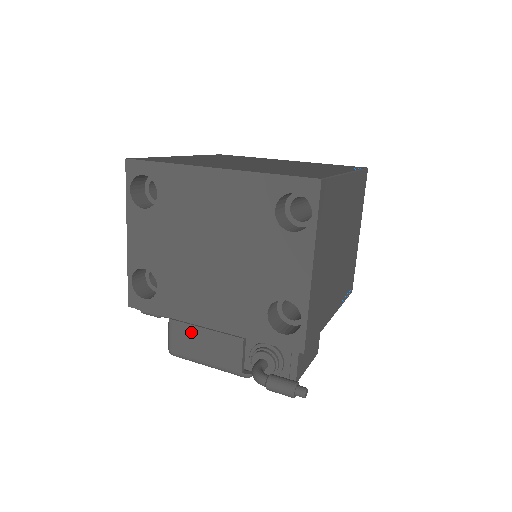
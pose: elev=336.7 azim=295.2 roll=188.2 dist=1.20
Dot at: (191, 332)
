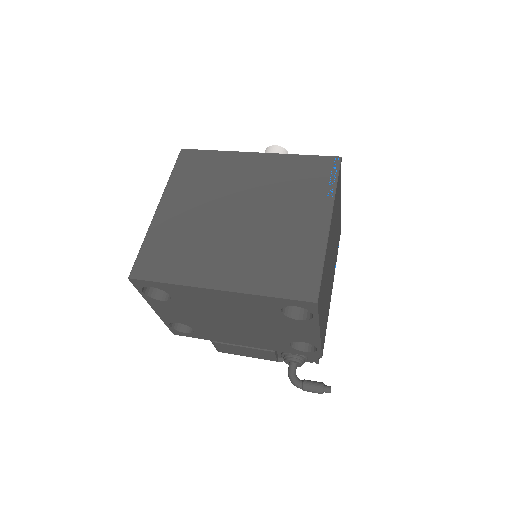
Dot at: (232, 347)
